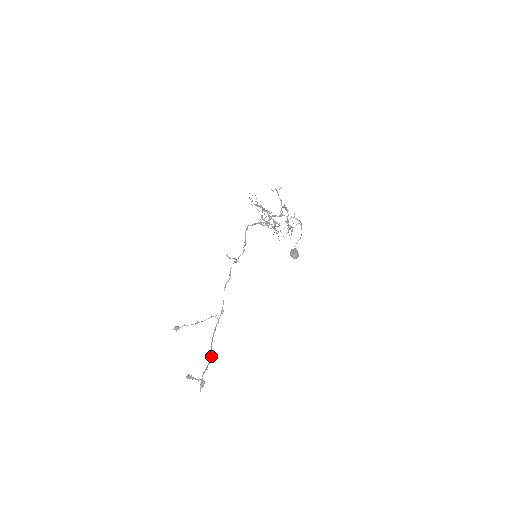
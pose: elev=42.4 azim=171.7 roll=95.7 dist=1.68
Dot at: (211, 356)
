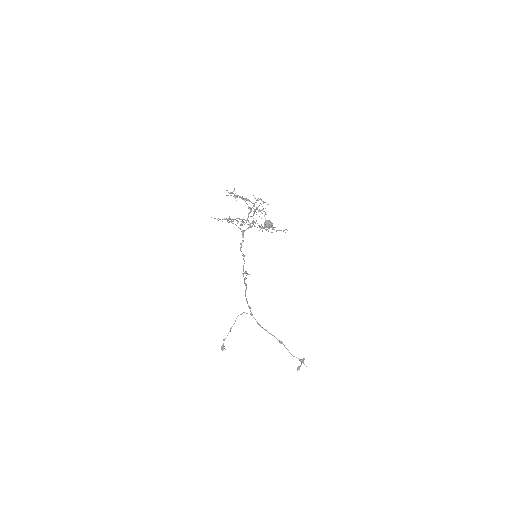
Dot at: (279, 340)
